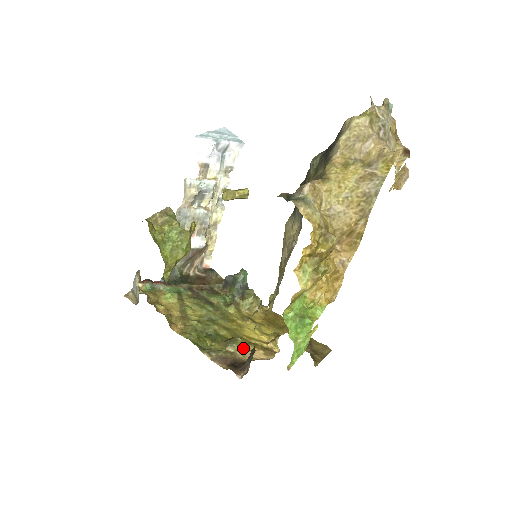
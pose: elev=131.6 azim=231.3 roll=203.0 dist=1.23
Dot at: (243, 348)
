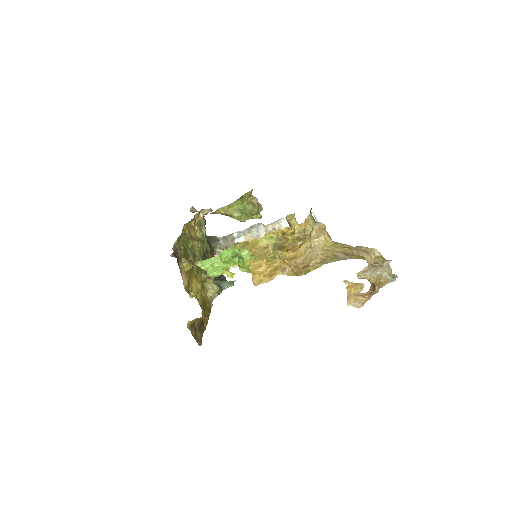
Dot at: (186, 270)
